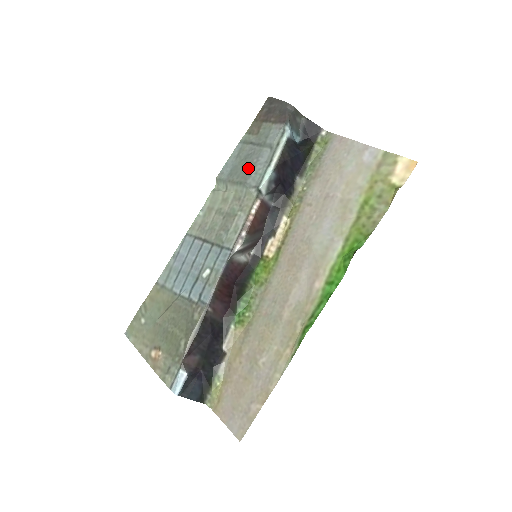
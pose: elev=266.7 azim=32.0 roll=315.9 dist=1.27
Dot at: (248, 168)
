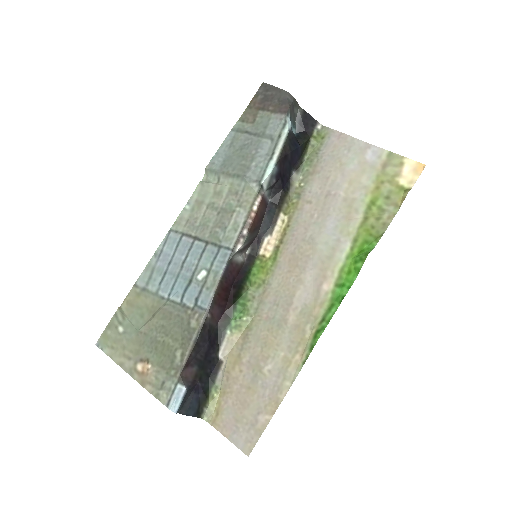
Dot at: (246, 160)
